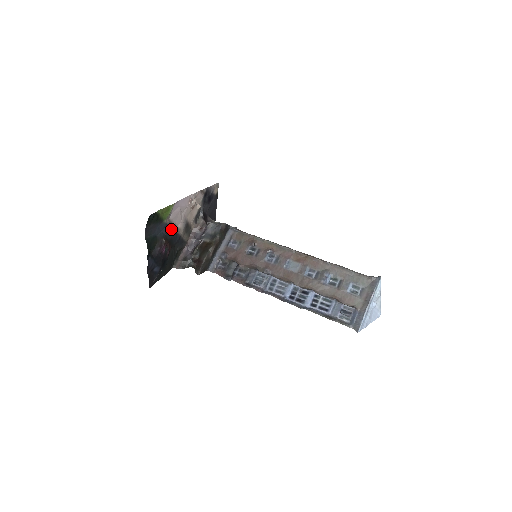
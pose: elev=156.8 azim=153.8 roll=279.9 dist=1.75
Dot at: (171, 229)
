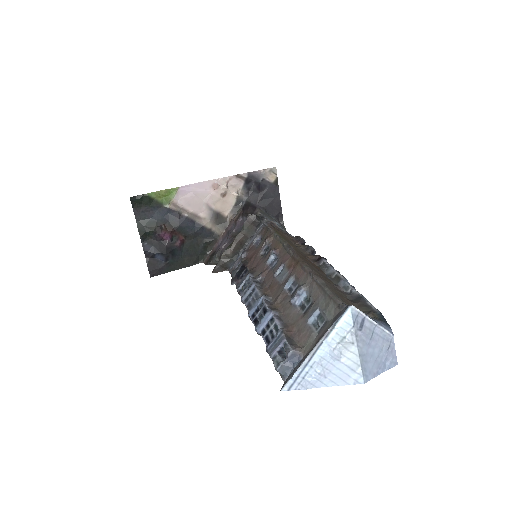
Dot at: (182, 216)
